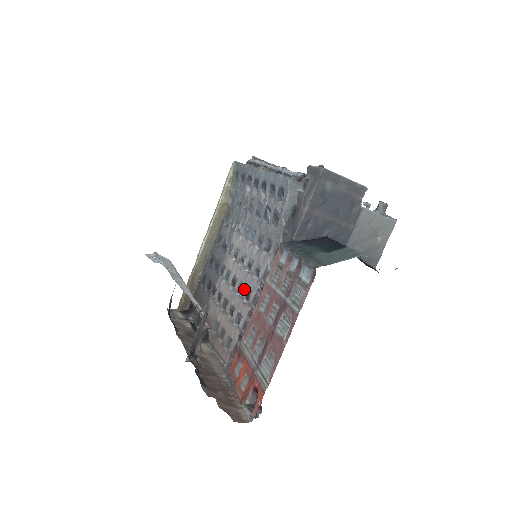
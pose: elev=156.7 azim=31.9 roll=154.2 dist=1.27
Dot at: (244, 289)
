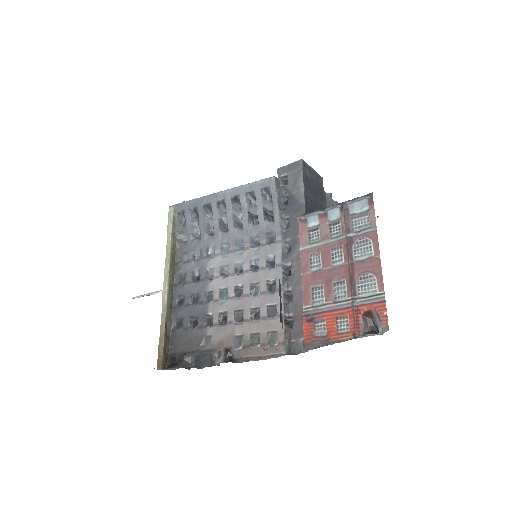
Dot at: (262, 285)
